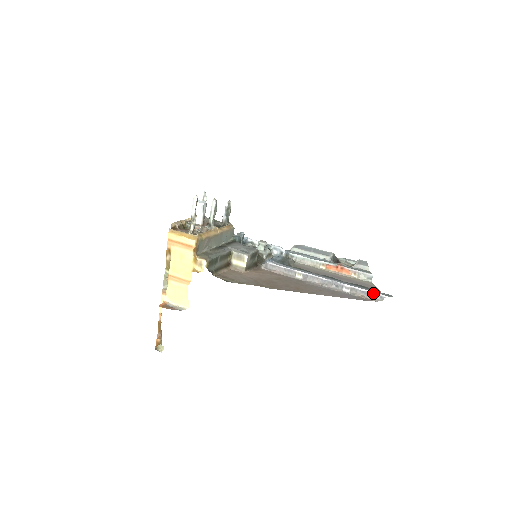
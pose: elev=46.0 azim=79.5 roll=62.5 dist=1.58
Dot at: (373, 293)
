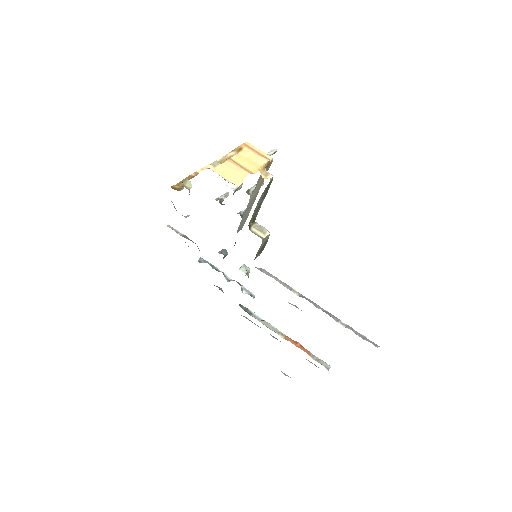
Dot at: (367, 339)
